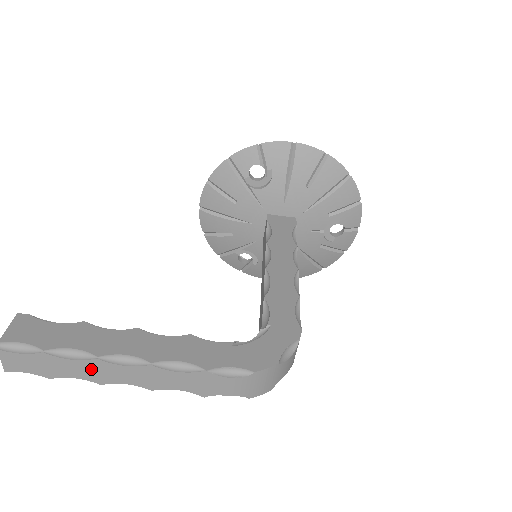
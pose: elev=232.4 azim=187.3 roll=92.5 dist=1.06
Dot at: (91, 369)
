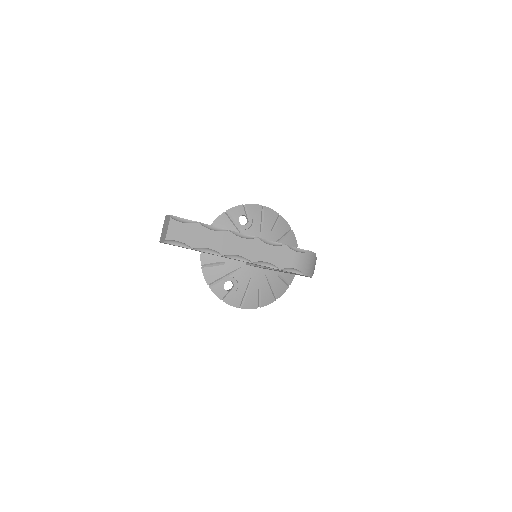
Dot at: (222, 240)
